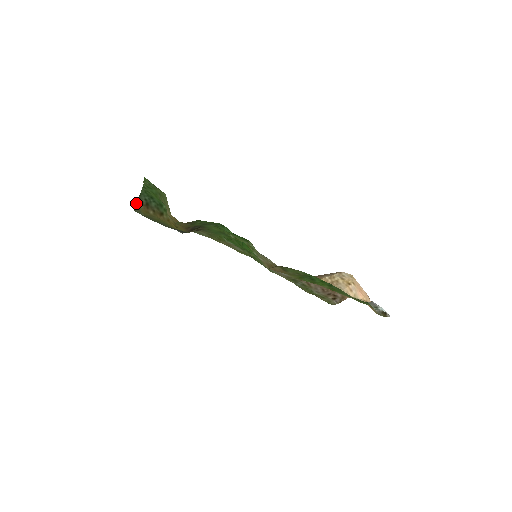
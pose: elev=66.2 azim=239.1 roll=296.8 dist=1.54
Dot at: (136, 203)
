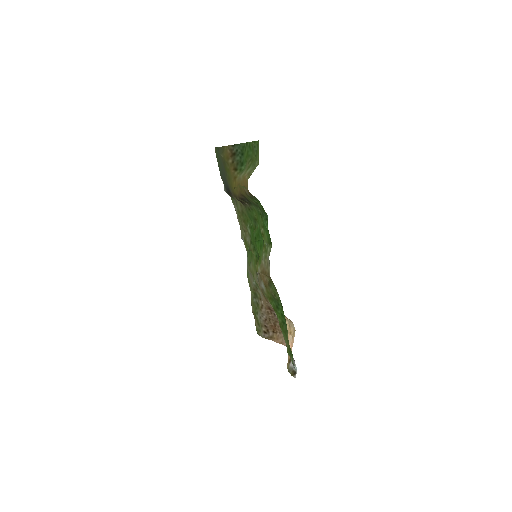
Dot at: (228, 145)
